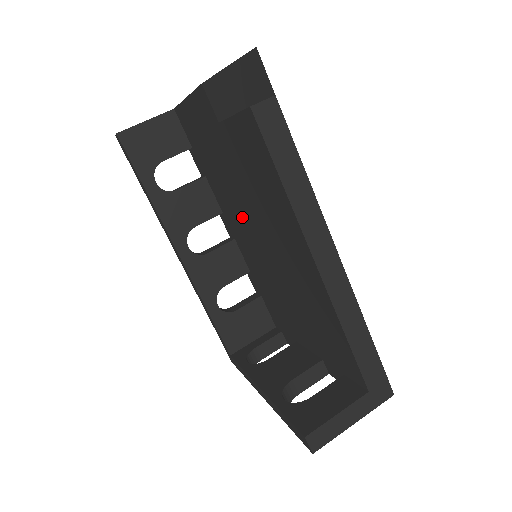
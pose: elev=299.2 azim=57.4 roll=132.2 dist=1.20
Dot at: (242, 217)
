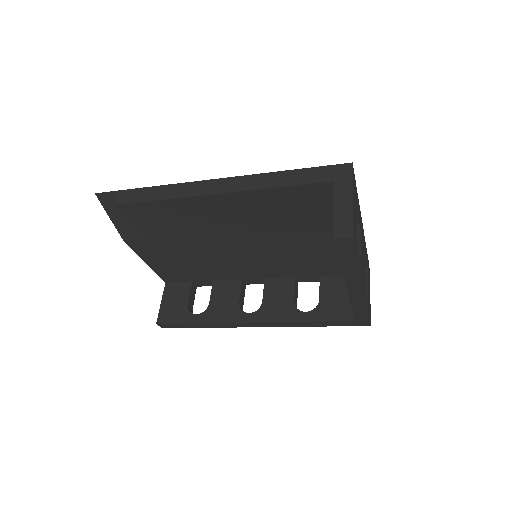
Dot at: (228, 257)
